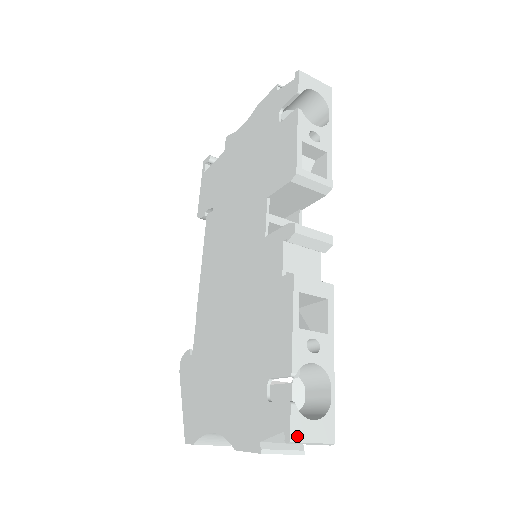
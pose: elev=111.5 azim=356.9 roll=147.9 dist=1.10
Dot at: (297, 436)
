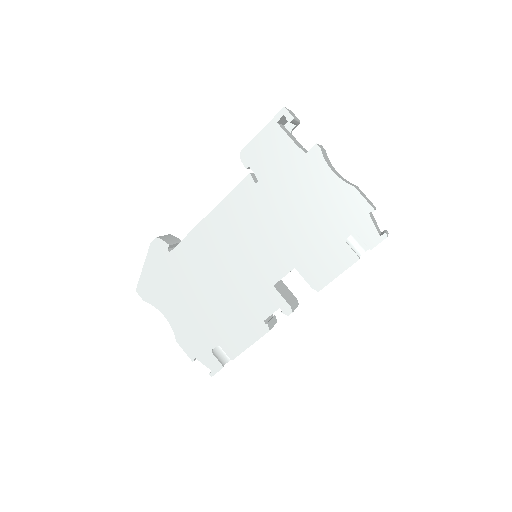
Dot at: occluded
